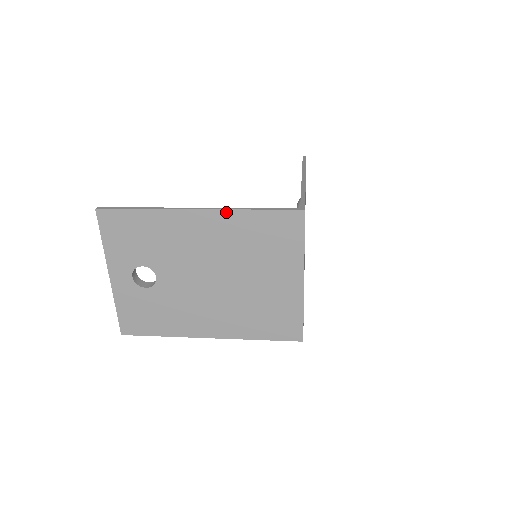
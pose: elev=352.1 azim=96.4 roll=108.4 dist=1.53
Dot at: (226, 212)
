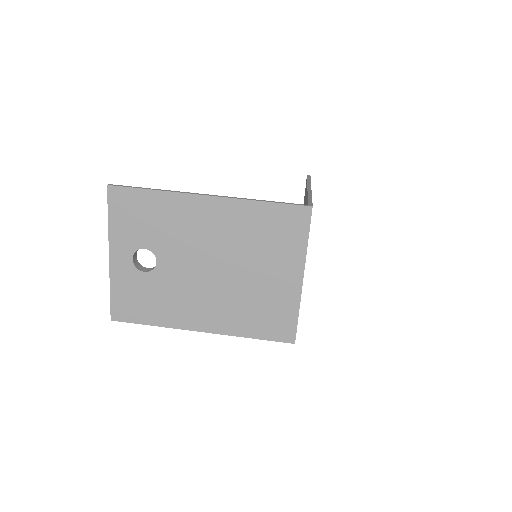
Dot at: (236, 201)
